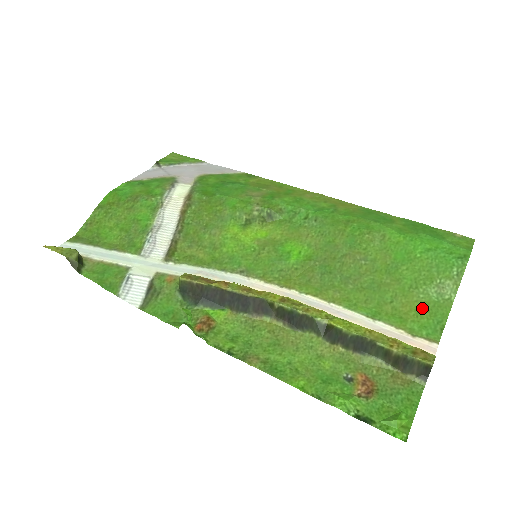
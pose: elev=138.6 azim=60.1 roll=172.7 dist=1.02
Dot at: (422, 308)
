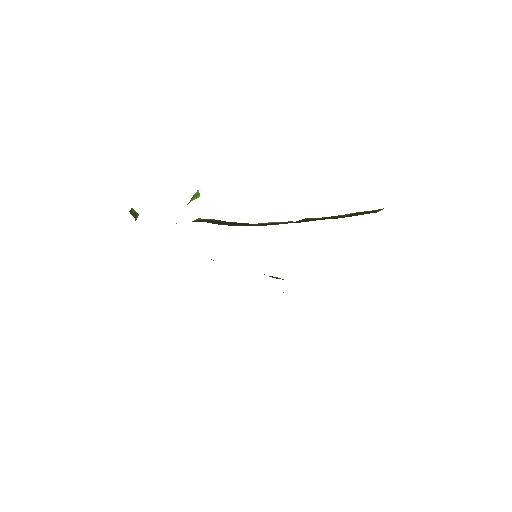
Dot at: occluded
